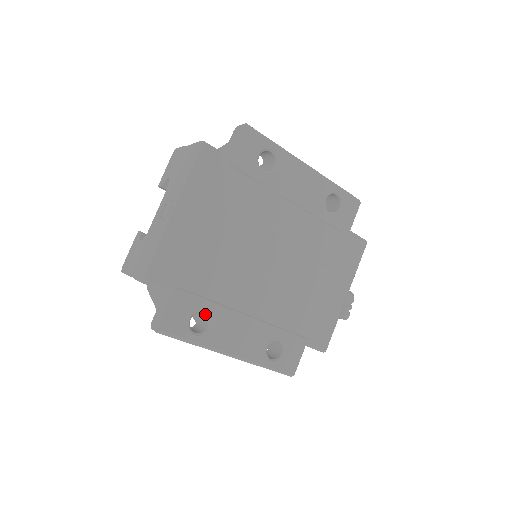
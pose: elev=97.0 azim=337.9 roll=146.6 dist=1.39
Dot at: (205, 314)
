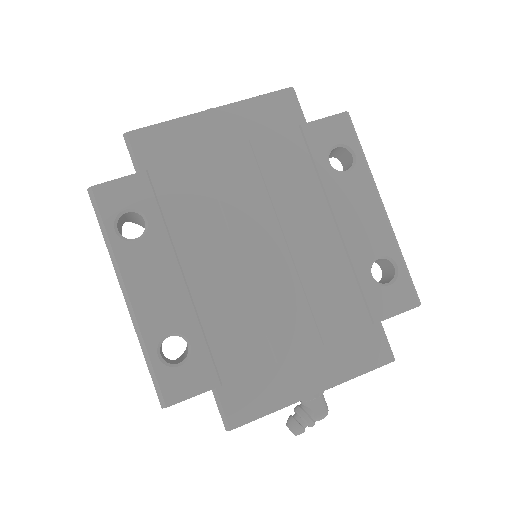
Dot at: (146, 226)
